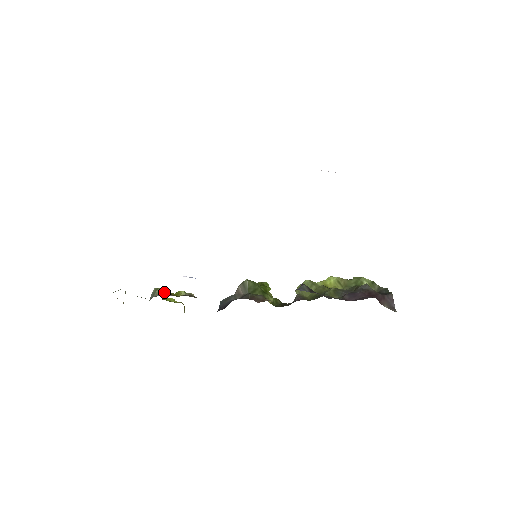
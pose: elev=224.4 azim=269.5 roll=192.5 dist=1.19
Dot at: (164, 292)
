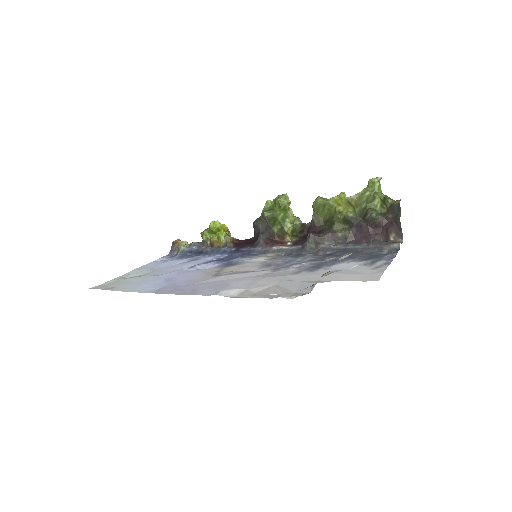
Dot at: (208, 240)
